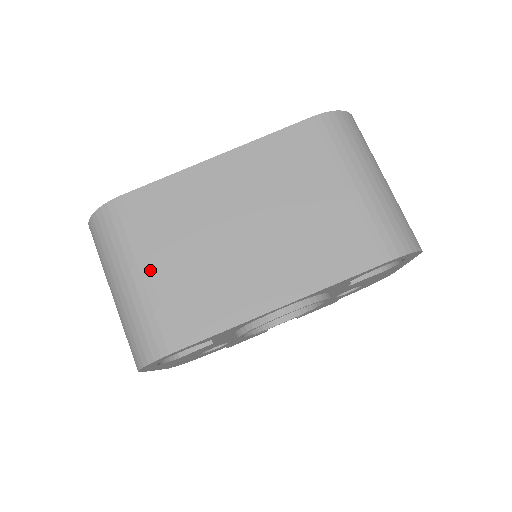
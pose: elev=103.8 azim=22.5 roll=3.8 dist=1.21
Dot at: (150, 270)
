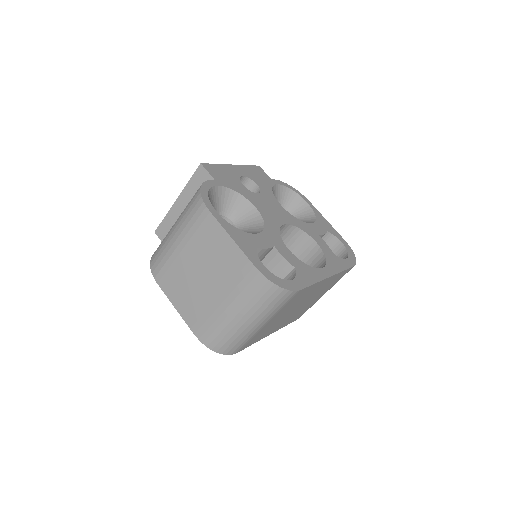
Dot at: (267, 323)
